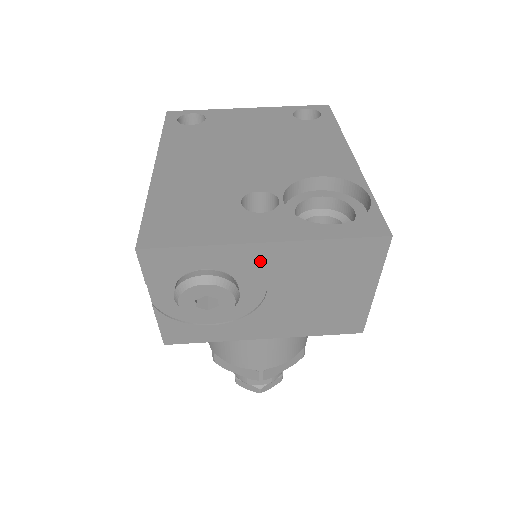
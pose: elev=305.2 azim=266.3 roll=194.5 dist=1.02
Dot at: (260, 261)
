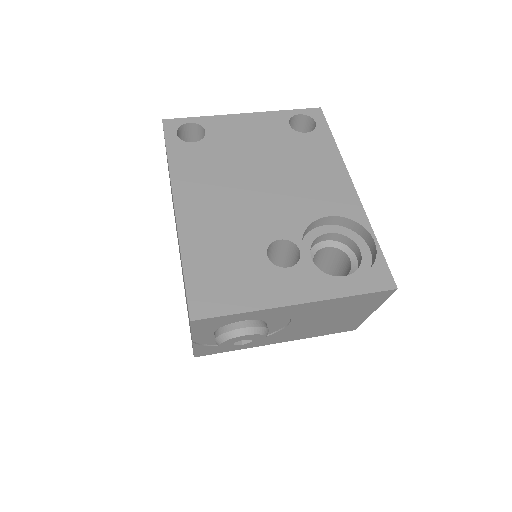
Dot at: (290, 312)
